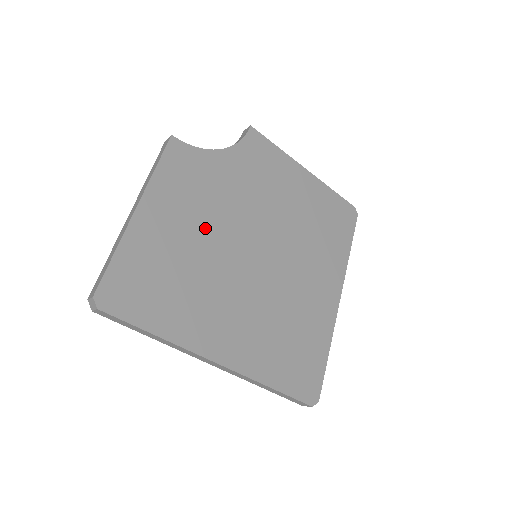
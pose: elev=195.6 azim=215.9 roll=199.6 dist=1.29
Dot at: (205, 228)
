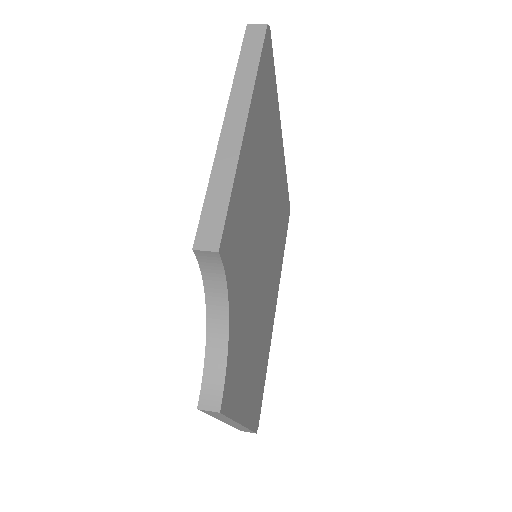
Dot at: (253, 336)
